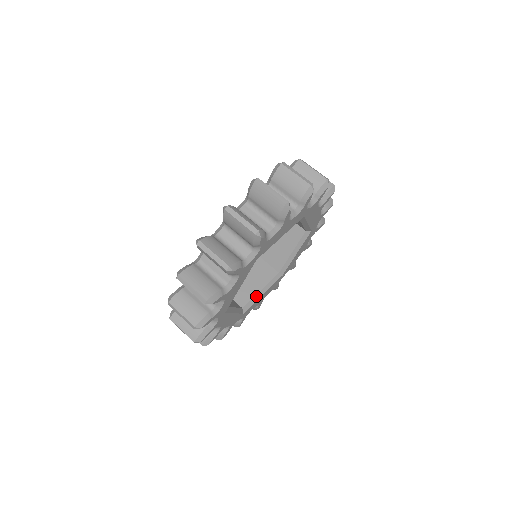
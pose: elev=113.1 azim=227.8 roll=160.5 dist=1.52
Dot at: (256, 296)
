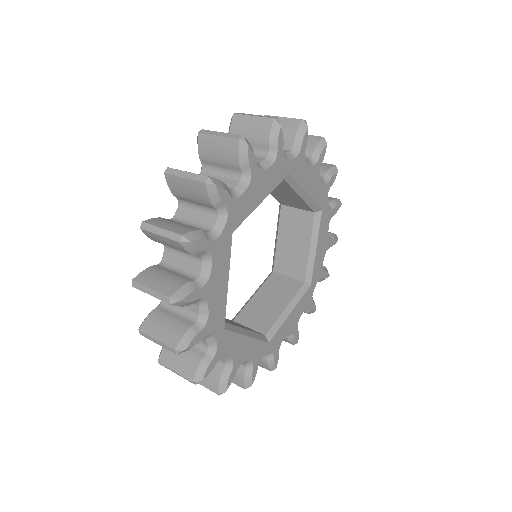
Dot at: (240, 329)
